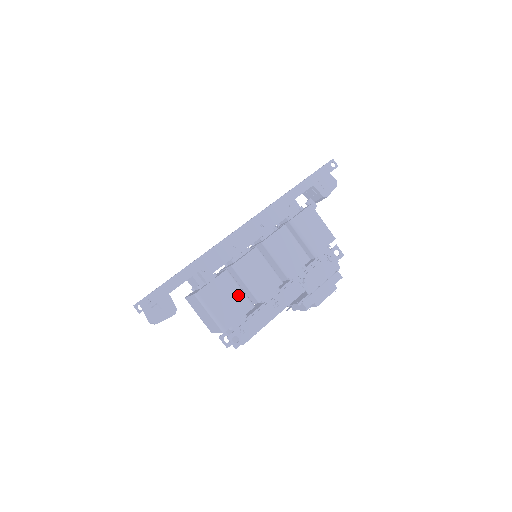
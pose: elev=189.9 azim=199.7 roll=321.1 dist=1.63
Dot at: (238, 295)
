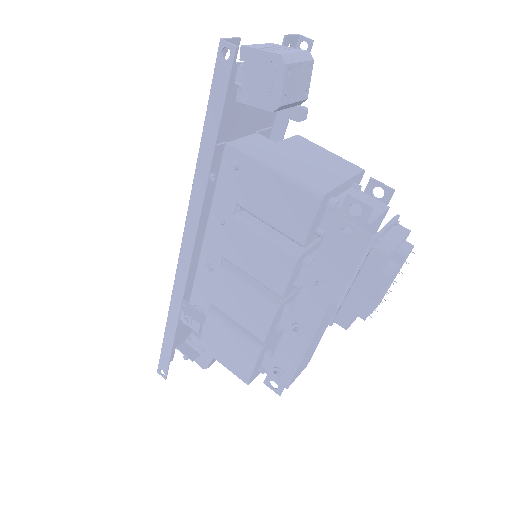
Dot at: (236, 340)
